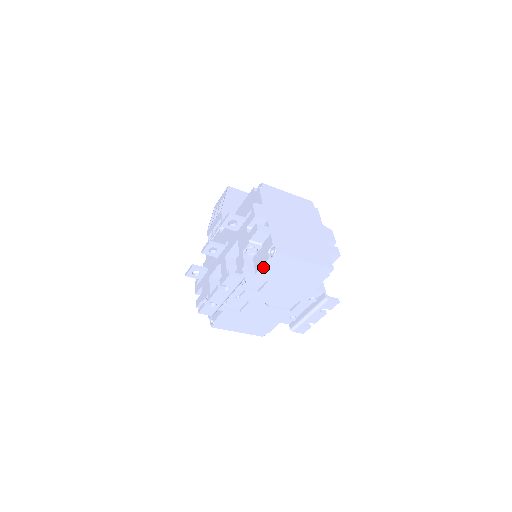
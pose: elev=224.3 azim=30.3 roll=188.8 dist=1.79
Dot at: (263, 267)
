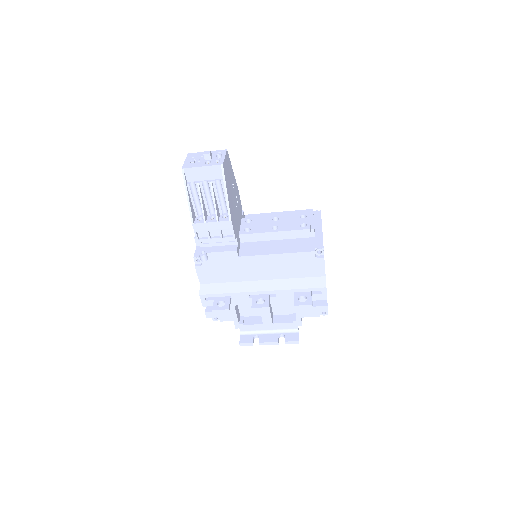
Dot at: (308, 316)
